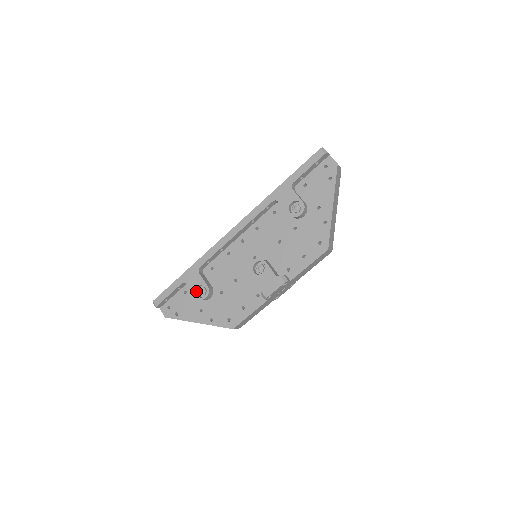
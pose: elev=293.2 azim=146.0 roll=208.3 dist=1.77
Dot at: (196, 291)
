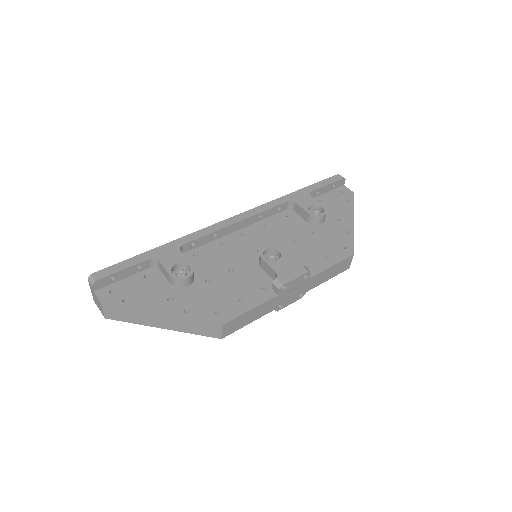
Dot at: (171, 270)
